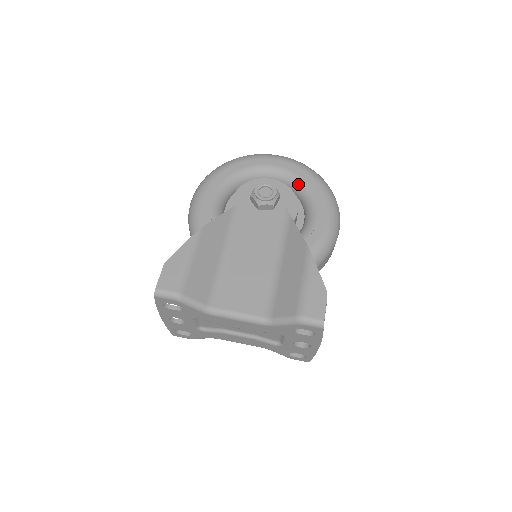
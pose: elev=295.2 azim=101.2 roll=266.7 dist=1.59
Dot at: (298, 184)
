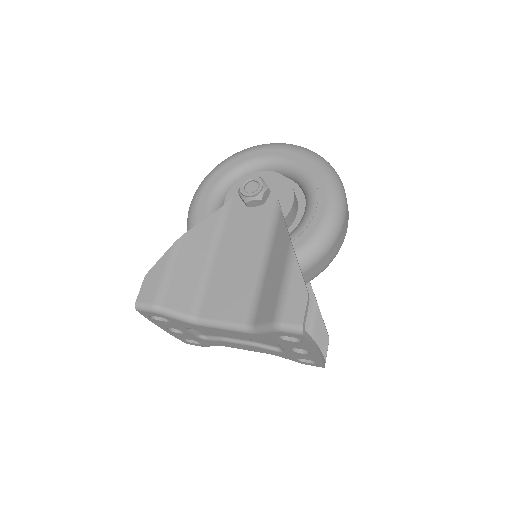
Dot at: (297, 172)
